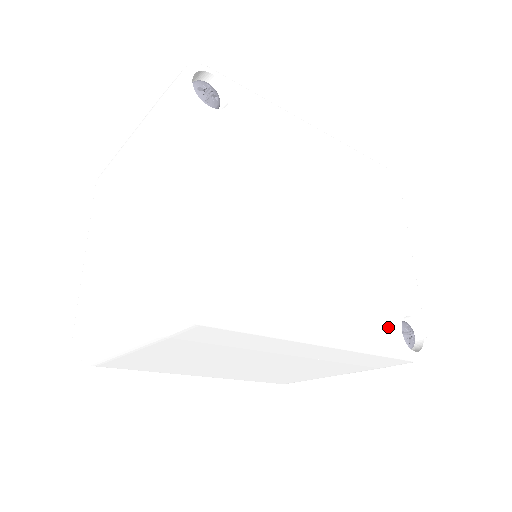
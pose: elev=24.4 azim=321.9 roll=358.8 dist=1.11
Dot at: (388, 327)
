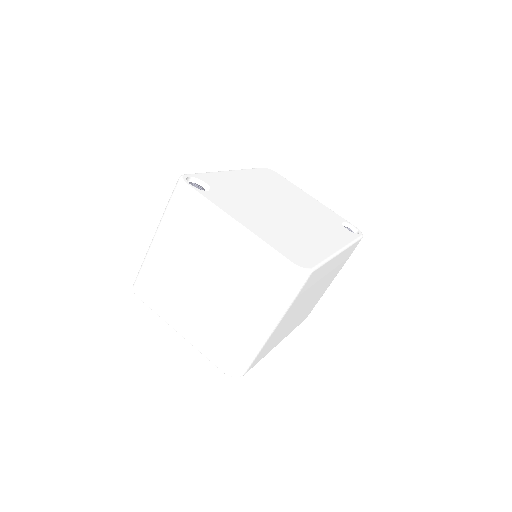
Dot at: (343, 231)
